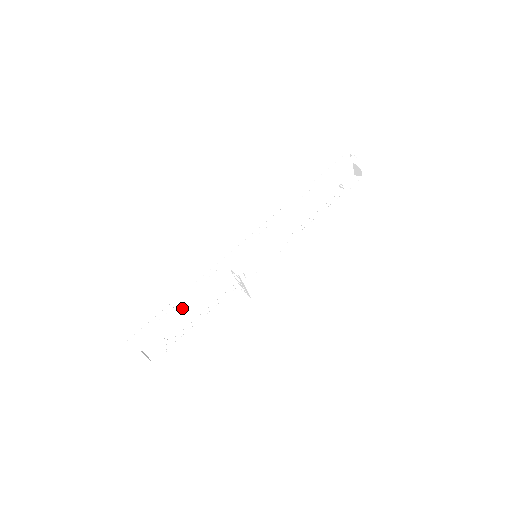
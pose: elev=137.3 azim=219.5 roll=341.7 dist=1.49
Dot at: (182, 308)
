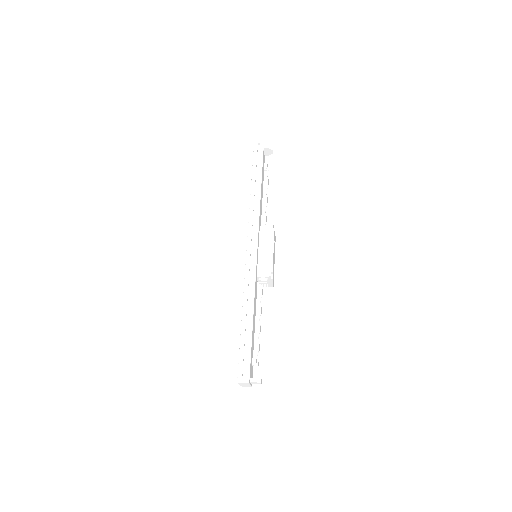
Dot at: (252, 327)
